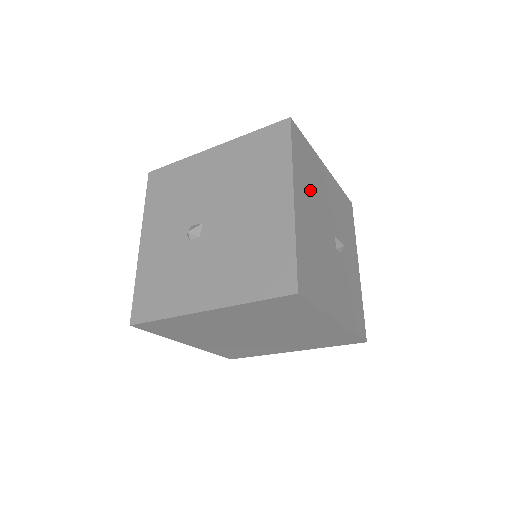
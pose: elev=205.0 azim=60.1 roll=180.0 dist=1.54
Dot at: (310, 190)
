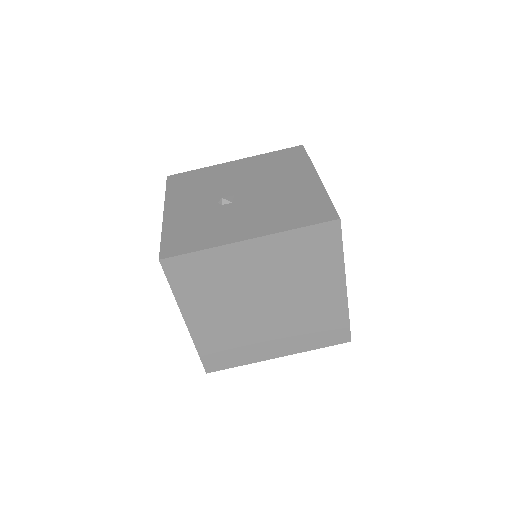
Dot at: occluded
